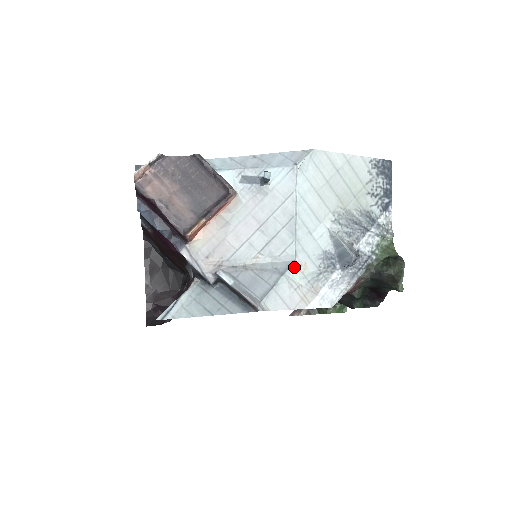
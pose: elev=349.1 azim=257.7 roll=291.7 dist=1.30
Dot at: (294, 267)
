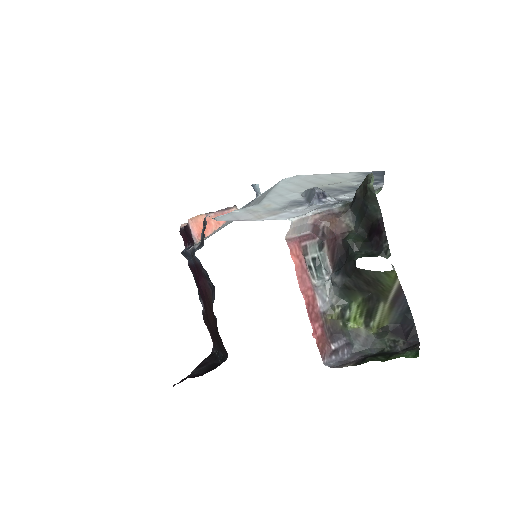
Dot at: (256, 206)
